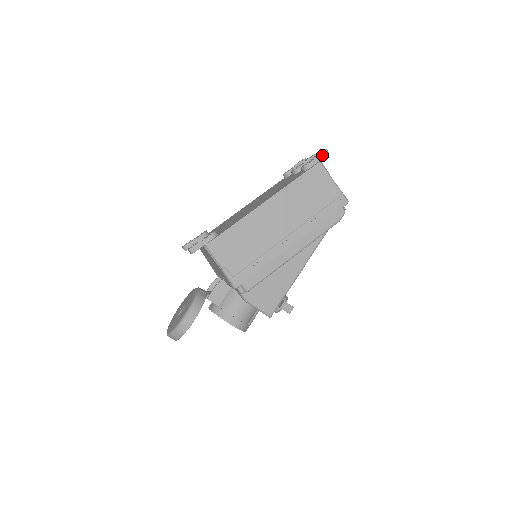
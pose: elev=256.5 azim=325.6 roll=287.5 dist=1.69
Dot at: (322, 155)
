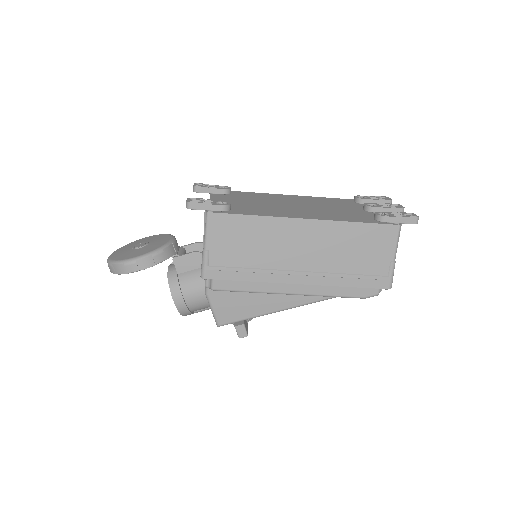
Dot at: (409, 220)
